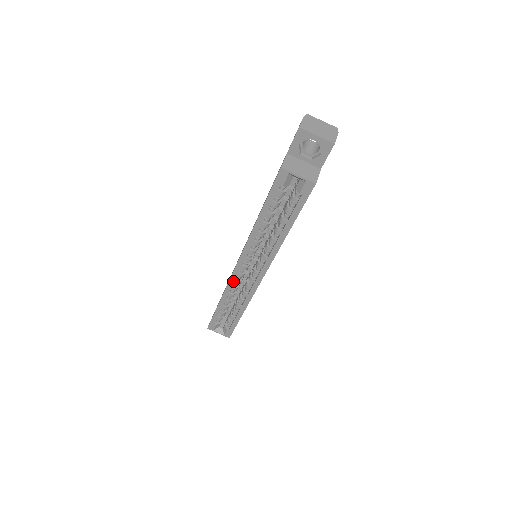
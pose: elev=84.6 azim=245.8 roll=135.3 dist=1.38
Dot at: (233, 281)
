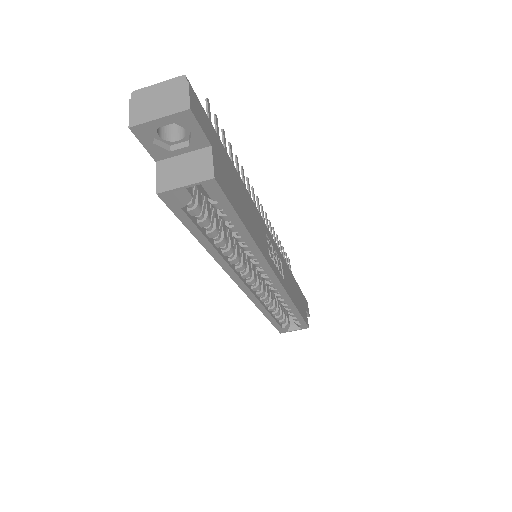
Dot at: (254, 298)
